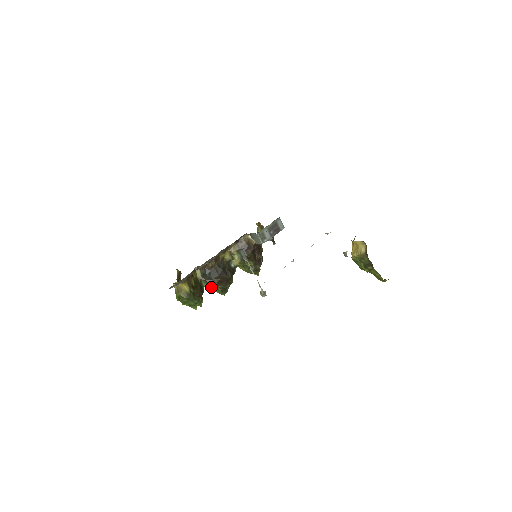
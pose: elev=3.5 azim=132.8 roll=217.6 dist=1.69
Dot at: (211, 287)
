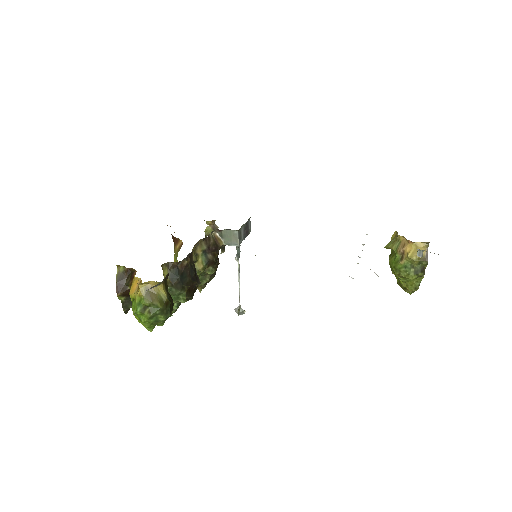
Dot at: occluded
